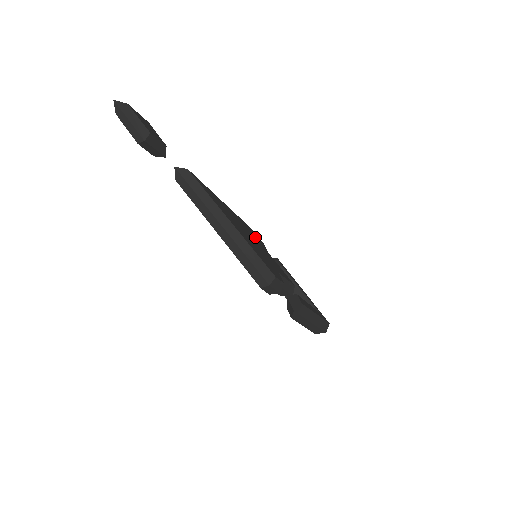
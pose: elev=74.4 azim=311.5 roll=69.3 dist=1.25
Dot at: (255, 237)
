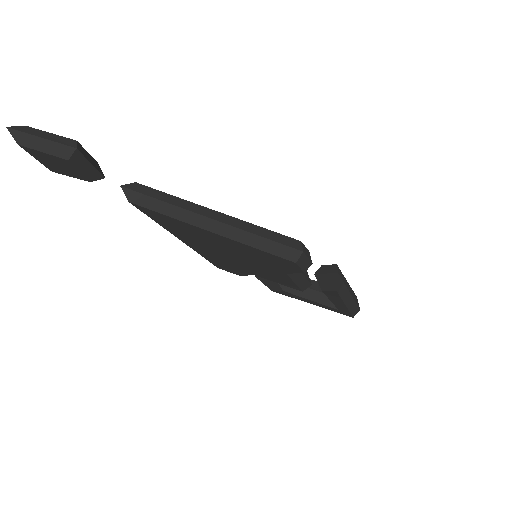
Dot at: occluded
